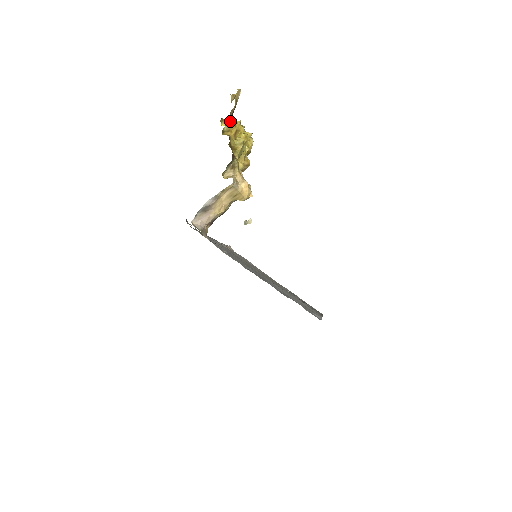
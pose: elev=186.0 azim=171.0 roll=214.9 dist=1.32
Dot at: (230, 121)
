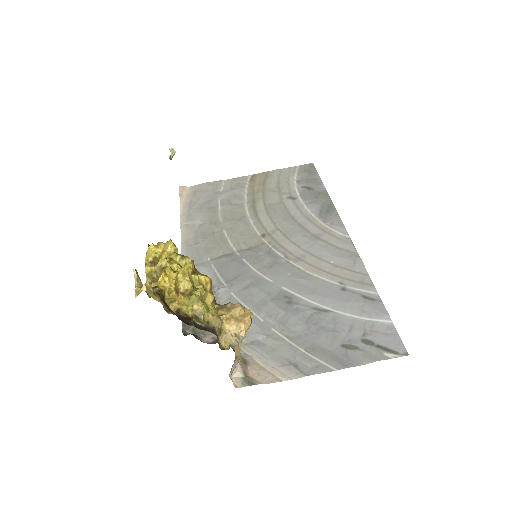
Dot at: (164, 298)
